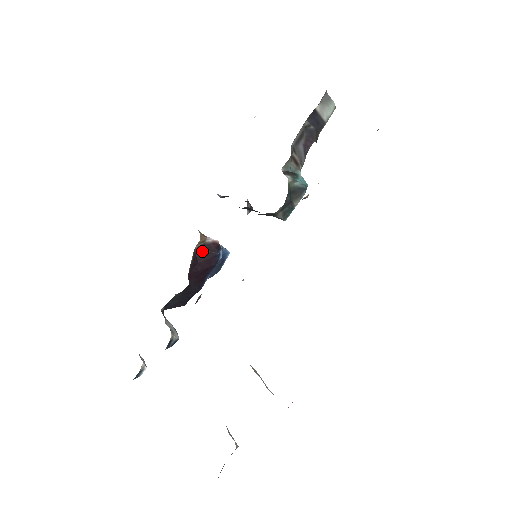
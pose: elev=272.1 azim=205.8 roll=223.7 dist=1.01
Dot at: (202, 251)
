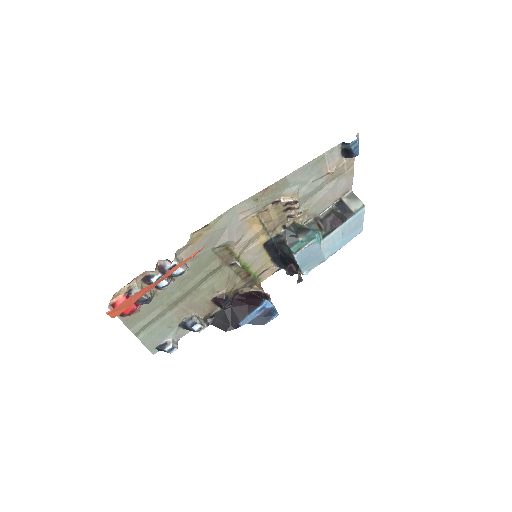
Dot at: (254, 294)
